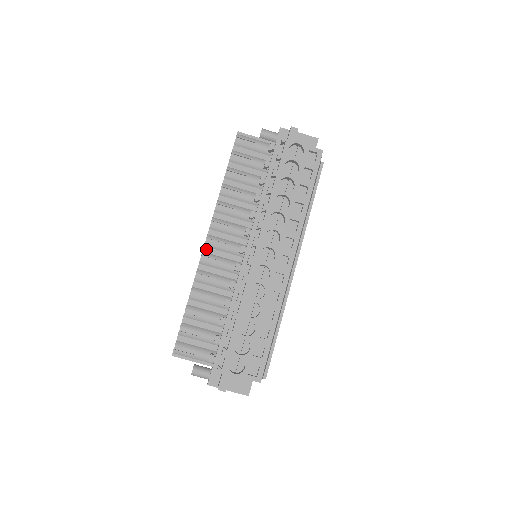
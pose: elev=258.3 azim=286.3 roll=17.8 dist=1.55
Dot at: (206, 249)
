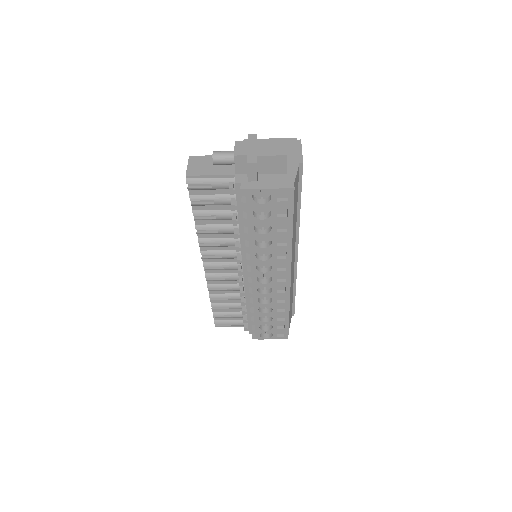
Dot at: (207, 271)
